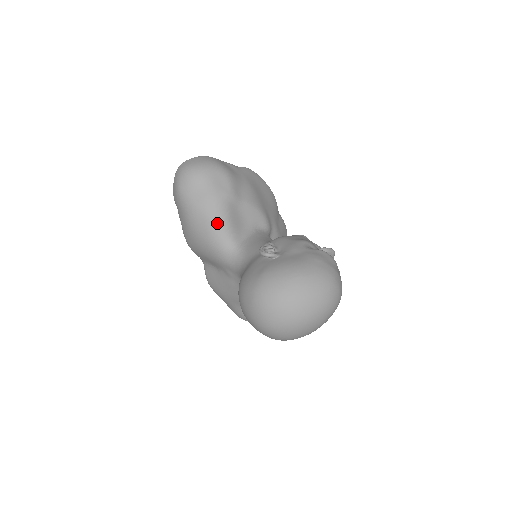
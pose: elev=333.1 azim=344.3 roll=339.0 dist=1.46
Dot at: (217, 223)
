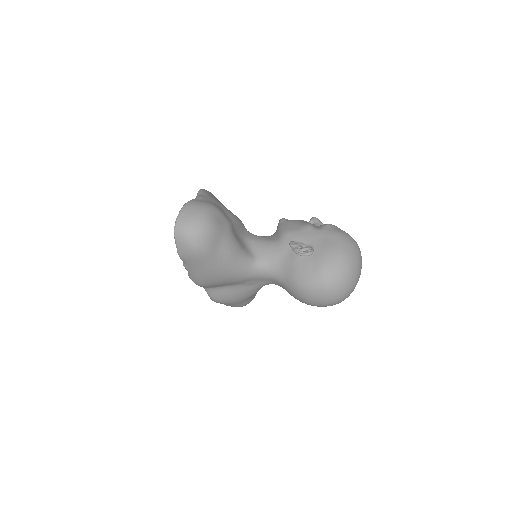
Dot at: (235, 253)
